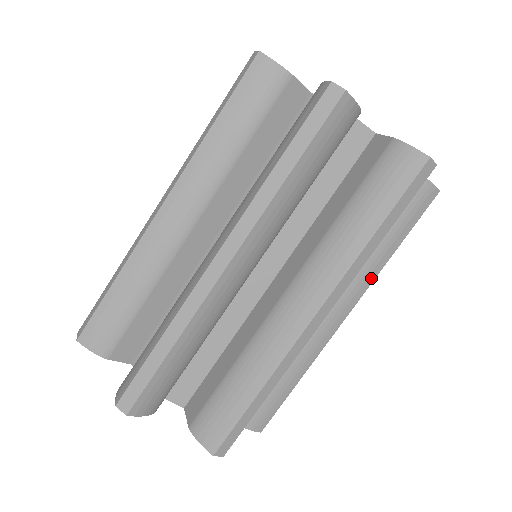
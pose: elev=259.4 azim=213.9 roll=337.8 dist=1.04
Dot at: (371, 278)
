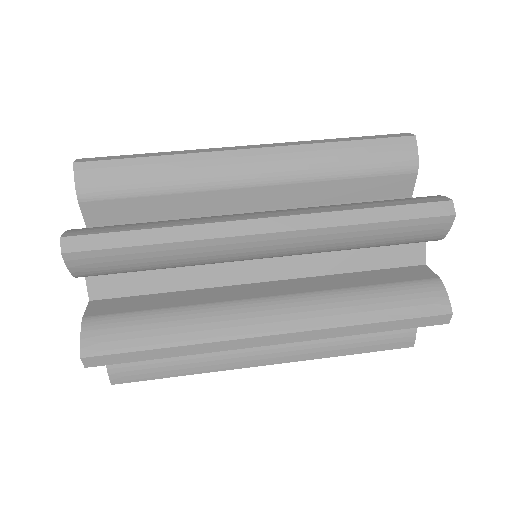
Dot at: (314, 356)
